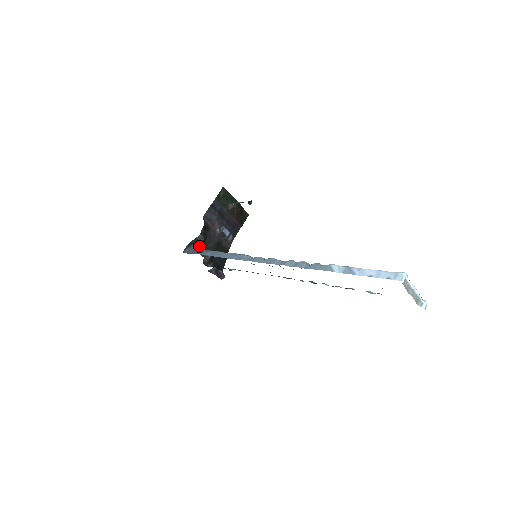
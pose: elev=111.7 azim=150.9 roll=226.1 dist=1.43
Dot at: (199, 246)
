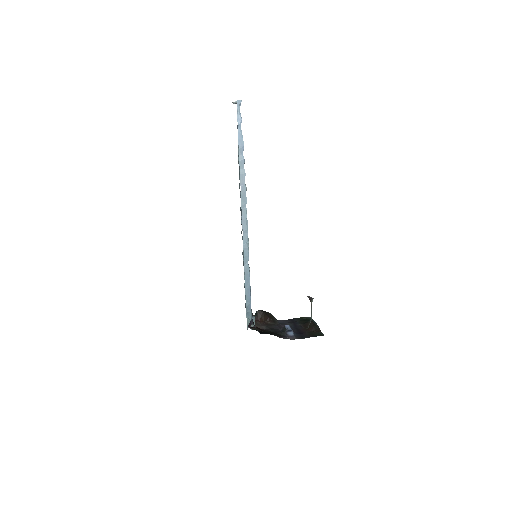
Dot at: (251, 310)
